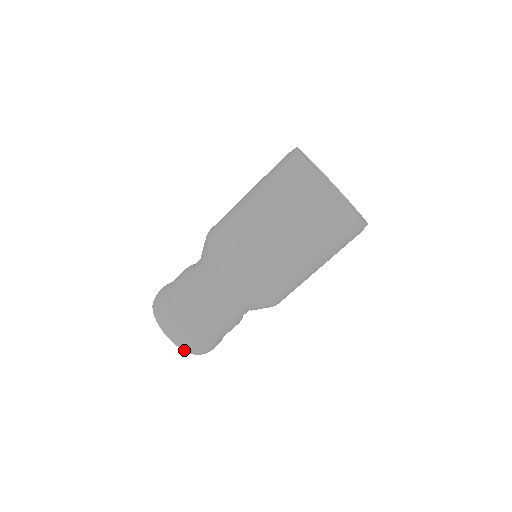
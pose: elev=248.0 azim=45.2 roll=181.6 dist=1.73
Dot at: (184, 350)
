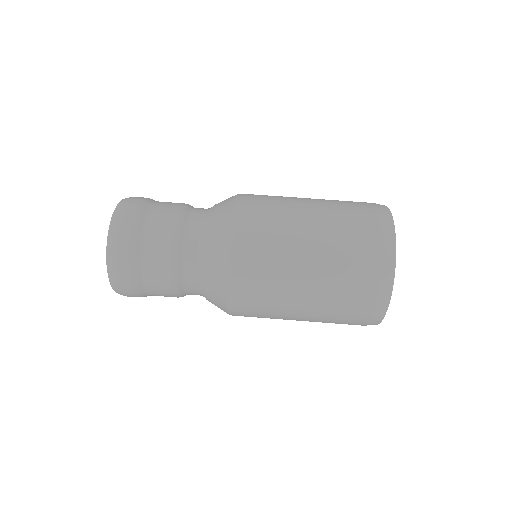
Dot at: (117, 207)
